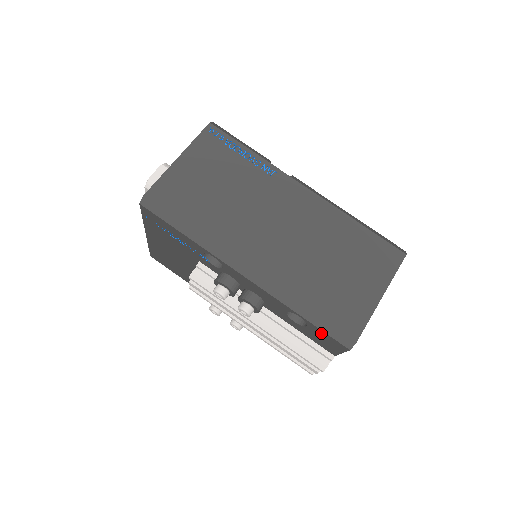
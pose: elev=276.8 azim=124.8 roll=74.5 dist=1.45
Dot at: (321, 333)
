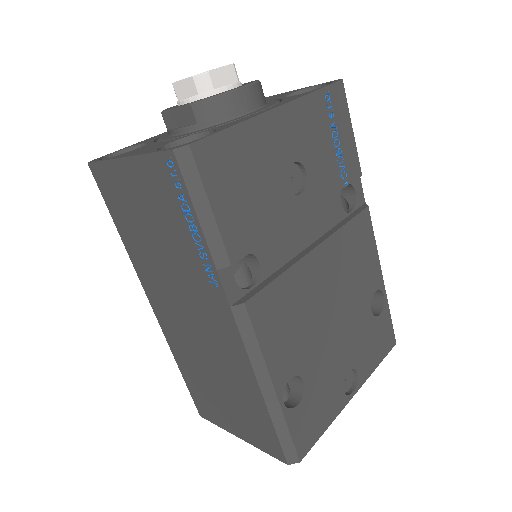
Dot at: occluded
